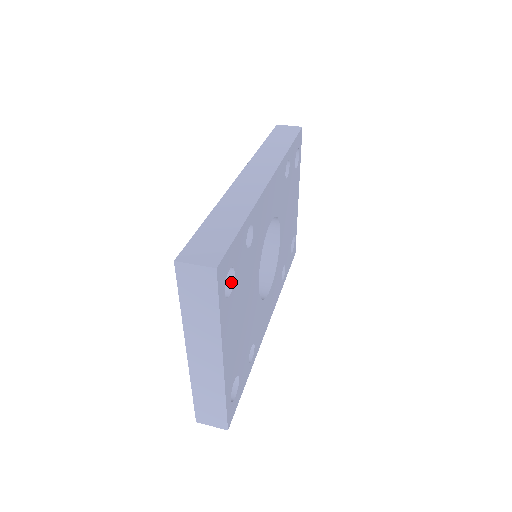
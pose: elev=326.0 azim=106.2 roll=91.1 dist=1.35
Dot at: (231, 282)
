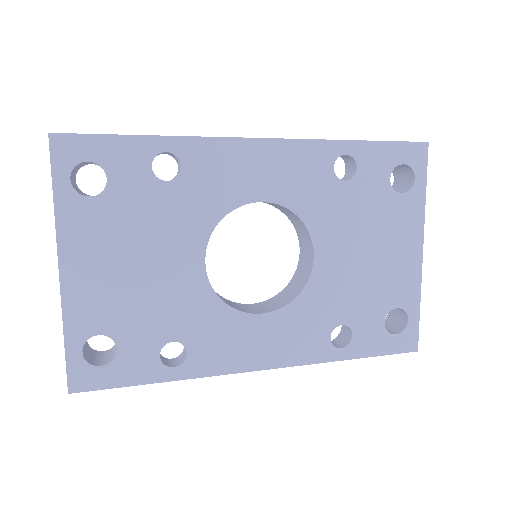
Dot at: (104, 189)
